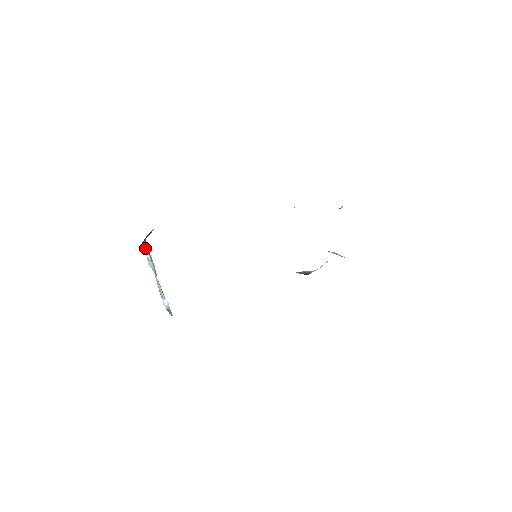
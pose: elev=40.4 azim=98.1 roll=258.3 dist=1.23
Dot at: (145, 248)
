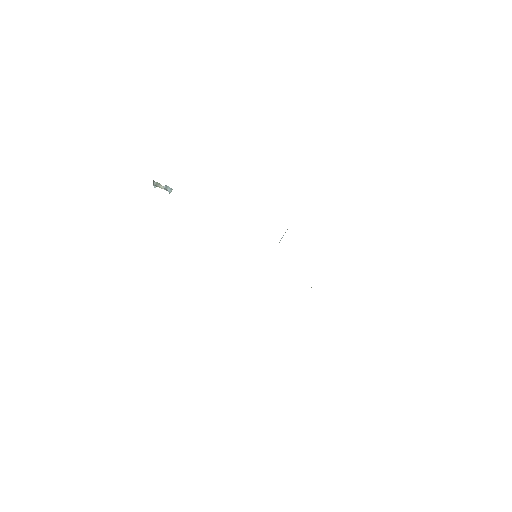
Dot at: occluded
